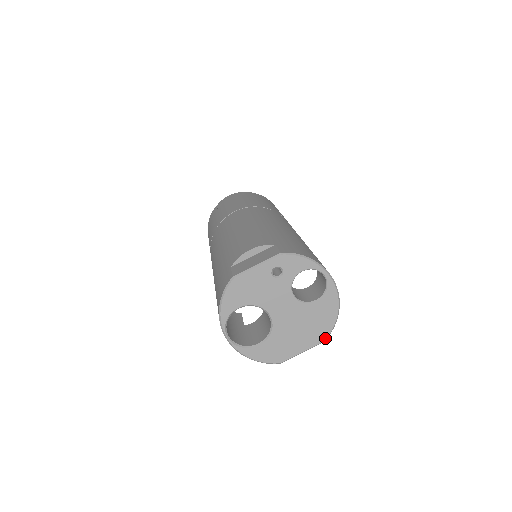
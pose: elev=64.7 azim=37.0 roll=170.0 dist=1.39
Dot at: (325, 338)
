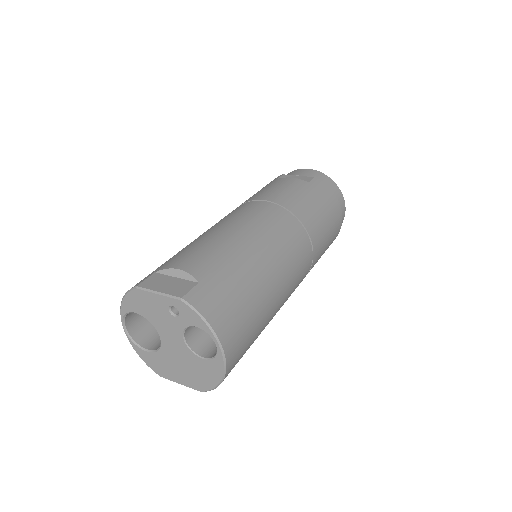
Dot at: (203, 390)
